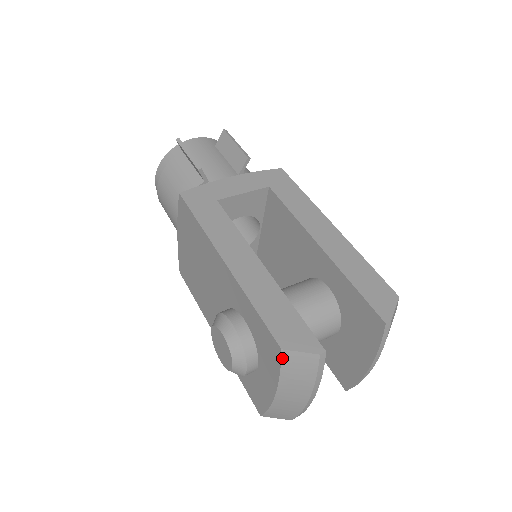
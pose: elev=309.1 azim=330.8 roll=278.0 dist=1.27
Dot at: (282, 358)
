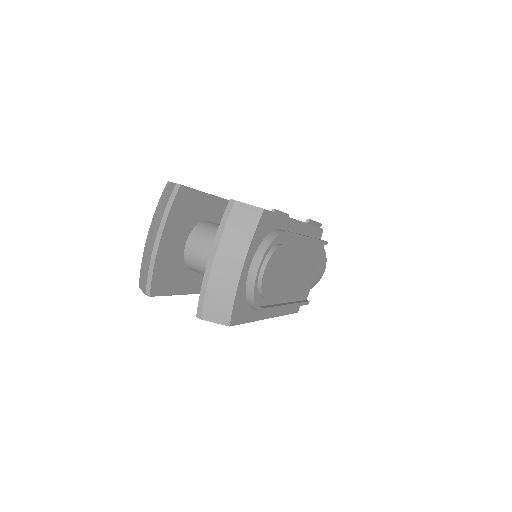
Dot at: (164, 189)
